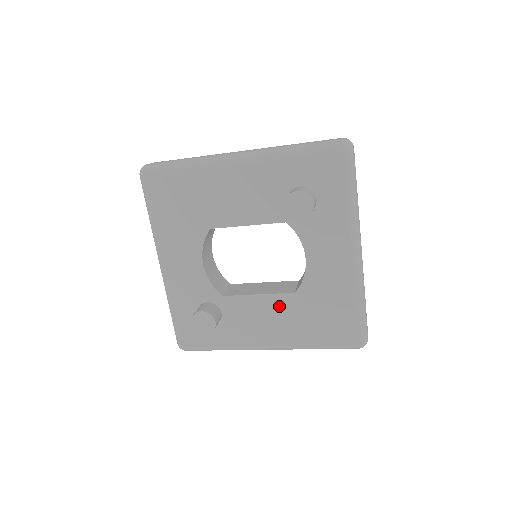
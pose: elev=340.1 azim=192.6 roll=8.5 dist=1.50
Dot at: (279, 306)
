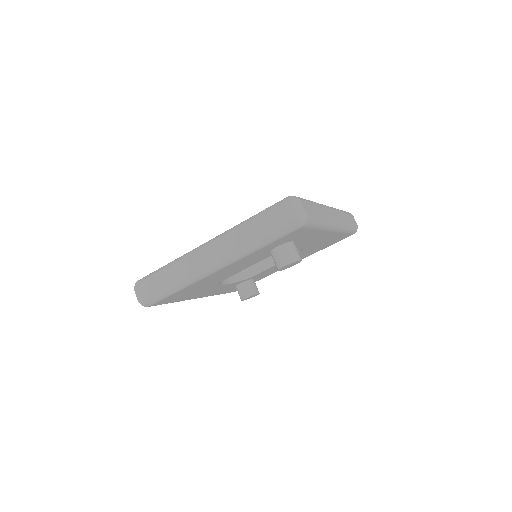
Dot at: occluded
